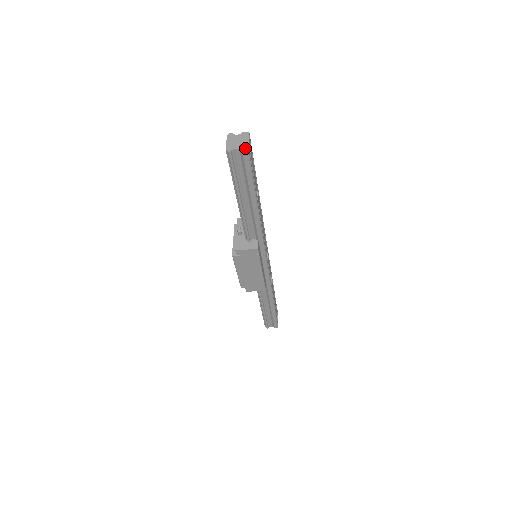
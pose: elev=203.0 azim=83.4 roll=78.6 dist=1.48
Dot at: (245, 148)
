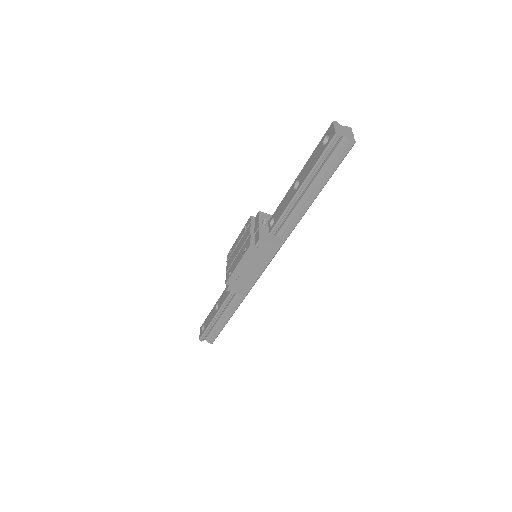
Dot at: (353, 140)
